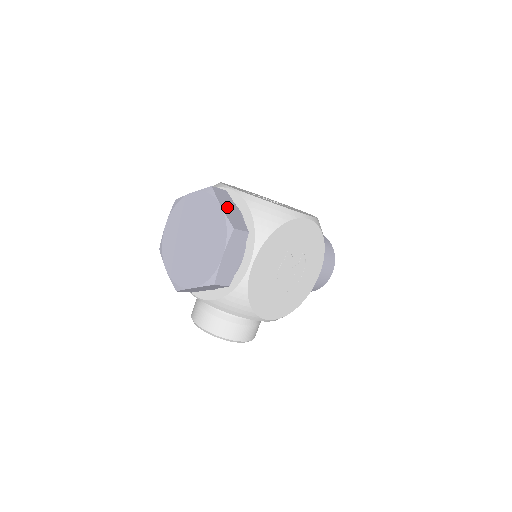
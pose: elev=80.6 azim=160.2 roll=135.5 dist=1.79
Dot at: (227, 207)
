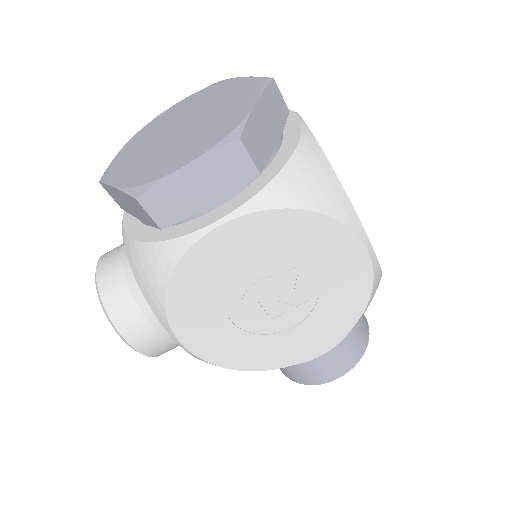
Dot at: (265, 116)
